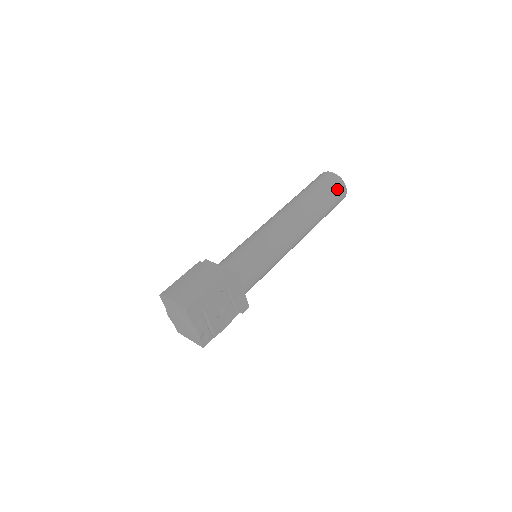
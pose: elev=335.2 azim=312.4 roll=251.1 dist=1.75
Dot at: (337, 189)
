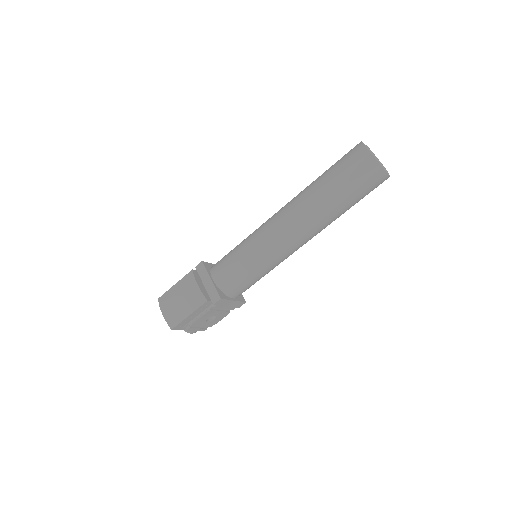
Dot at: (370, 181)
